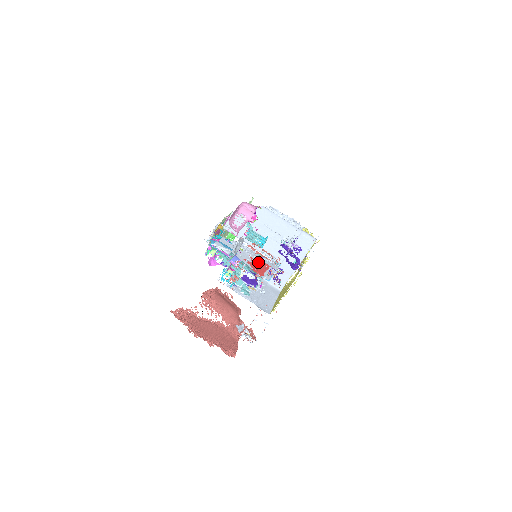
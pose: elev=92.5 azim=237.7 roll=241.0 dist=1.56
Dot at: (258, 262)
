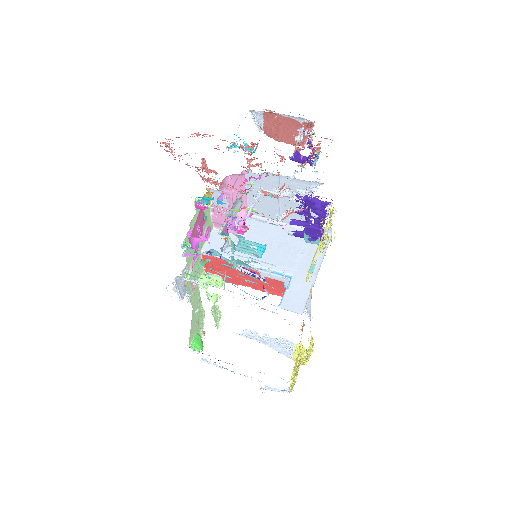
Dot at: occluded
